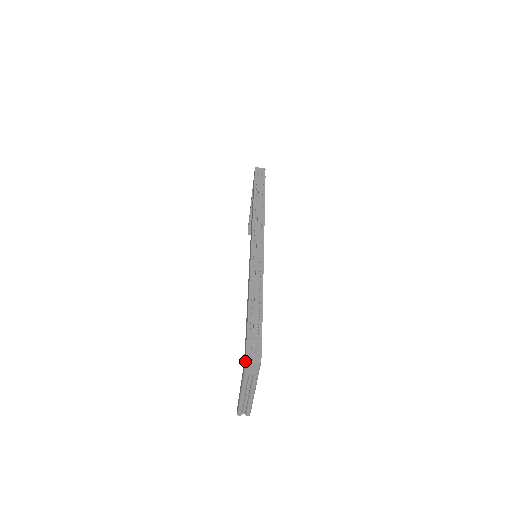
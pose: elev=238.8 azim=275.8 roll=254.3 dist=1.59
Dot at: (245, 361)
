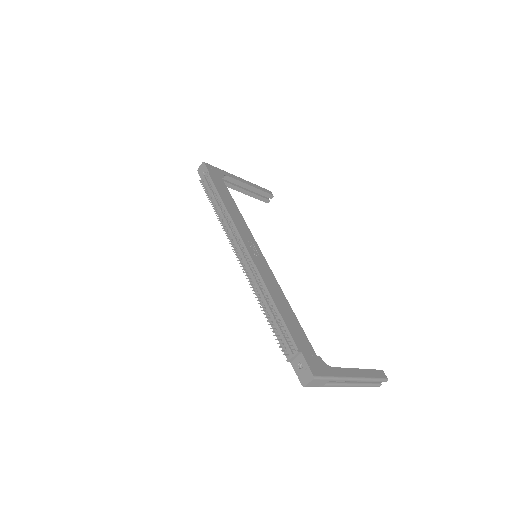
Dot at: (303, 386)
